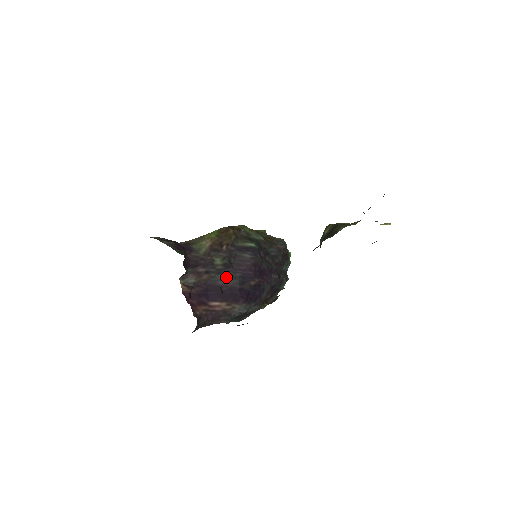
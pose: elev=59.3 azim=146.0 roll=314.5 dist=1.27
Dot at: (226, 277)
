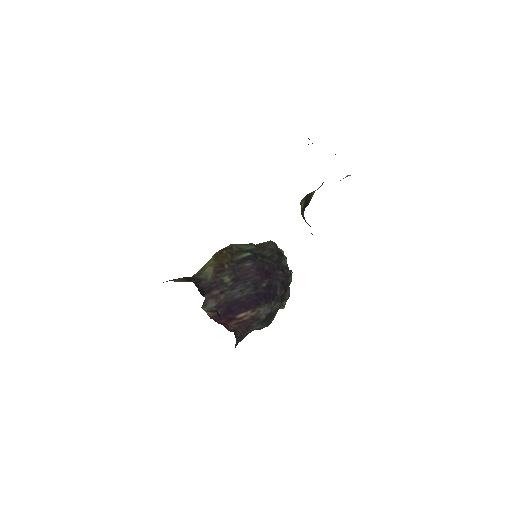
Dot at: occluded
